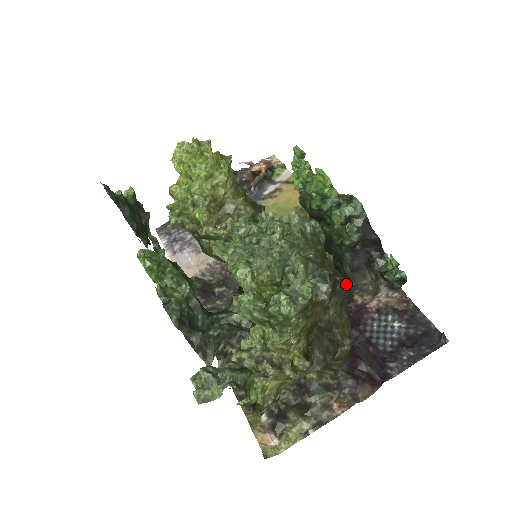
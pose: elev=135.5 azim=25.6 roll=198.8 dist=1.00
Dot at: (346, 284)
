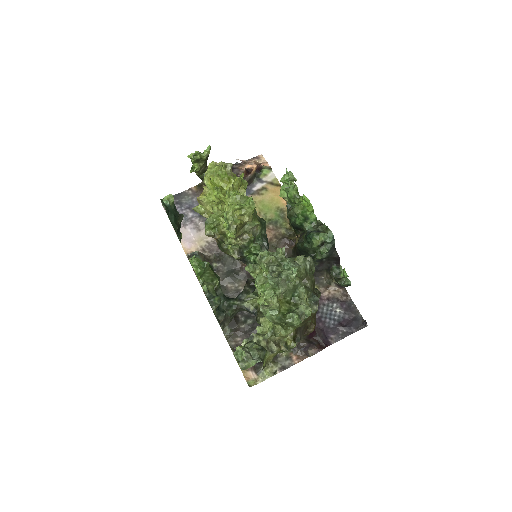
Dot at: occluded
